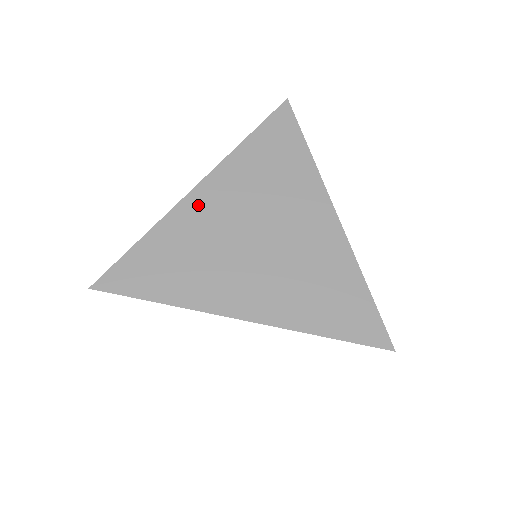
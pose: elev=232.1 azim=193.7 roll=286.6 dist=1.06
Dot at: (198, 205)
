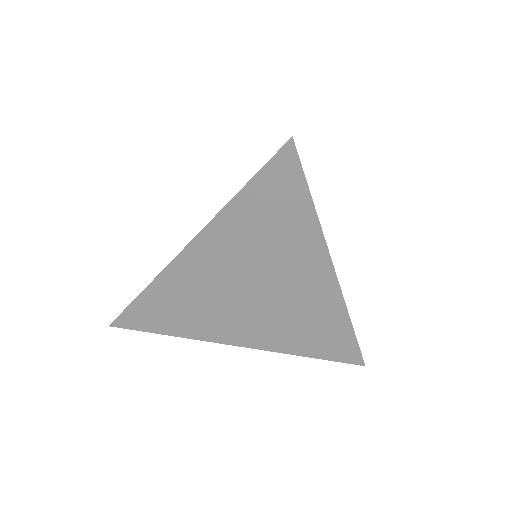
Dot at: (190, 266)
